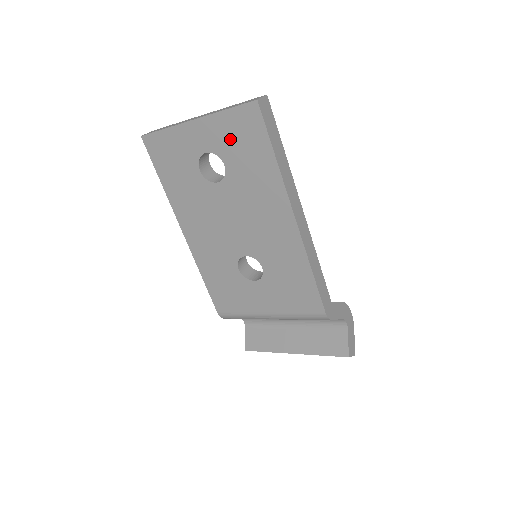
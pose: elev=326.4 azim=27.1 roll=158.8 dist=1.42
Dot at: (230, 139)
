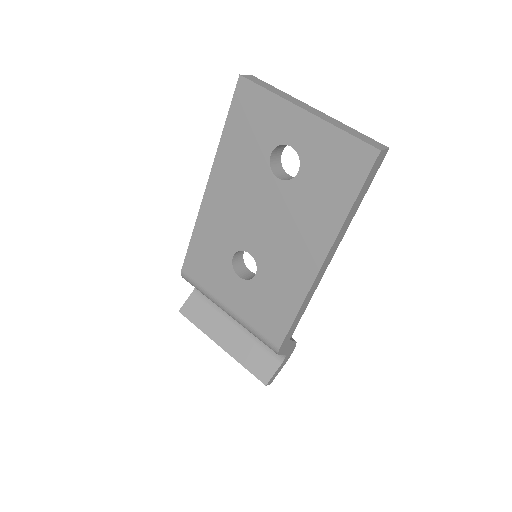
Dot at: (324, 157)
